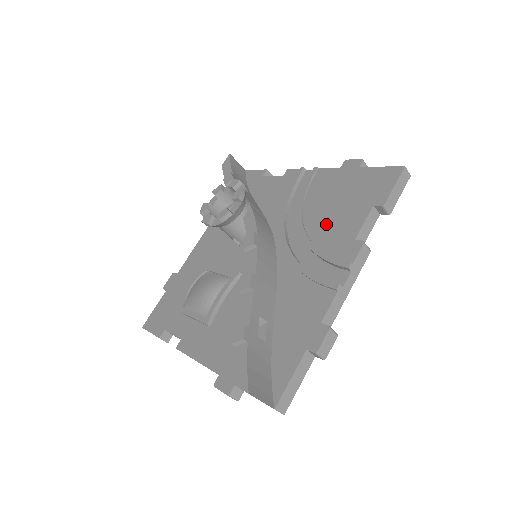
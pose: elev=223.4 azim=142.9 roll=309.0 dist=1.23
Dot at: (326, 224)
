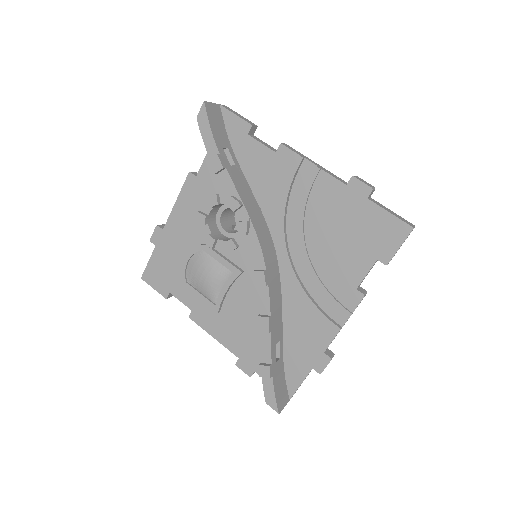
Dot at: (329, 256)
